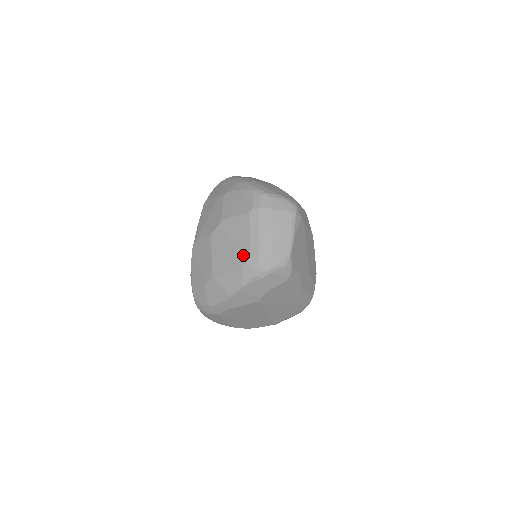
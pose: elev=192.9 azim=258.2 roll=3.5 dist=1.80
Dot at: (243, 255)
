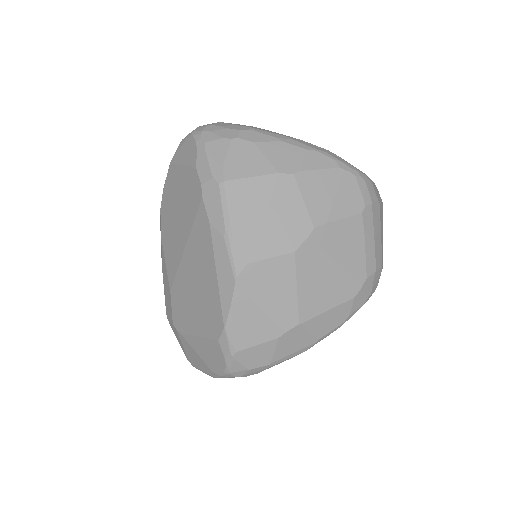
Dot at: (356, 280)
